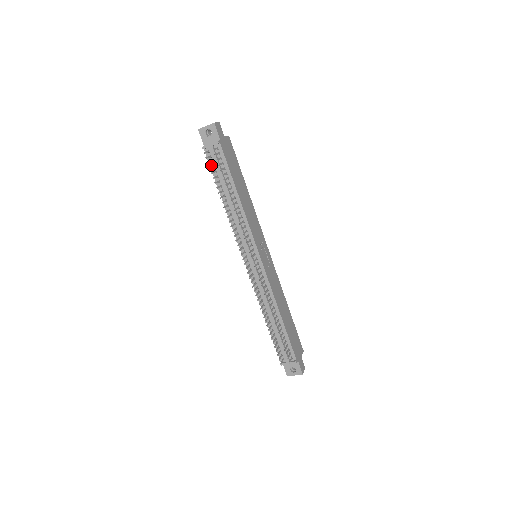
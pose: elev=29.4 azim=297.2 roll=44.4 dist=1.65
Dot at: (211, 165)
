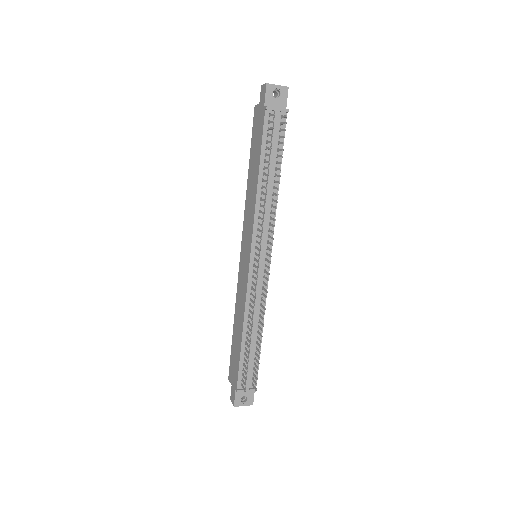
Dot at: (265, 132)
